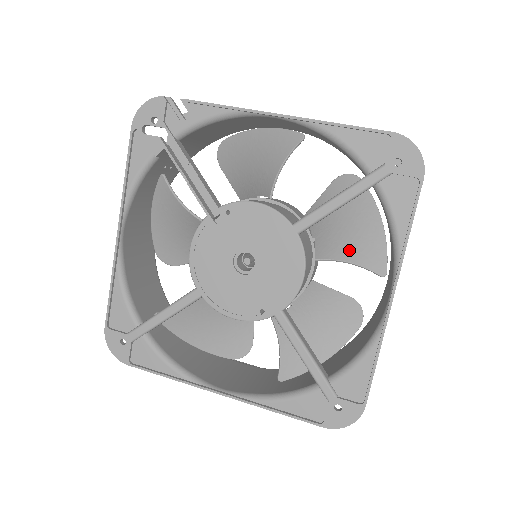
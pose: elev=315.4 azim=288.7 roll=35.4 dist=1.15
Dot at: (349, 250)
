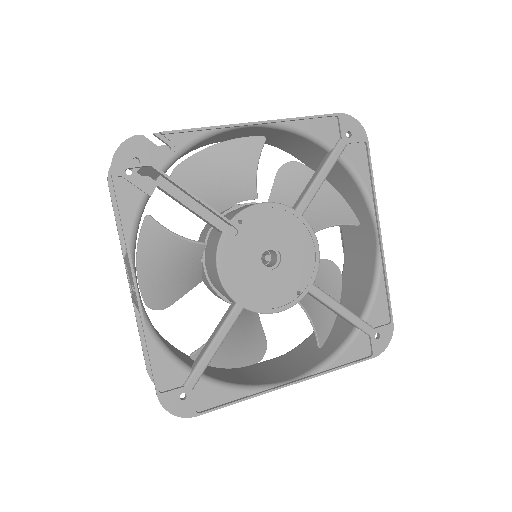
Dot at: (327, 217)
